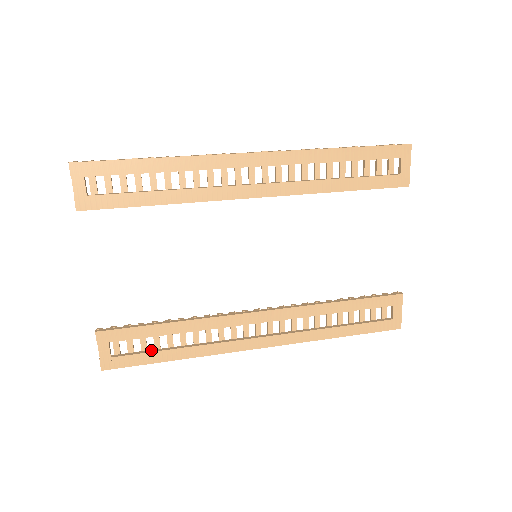
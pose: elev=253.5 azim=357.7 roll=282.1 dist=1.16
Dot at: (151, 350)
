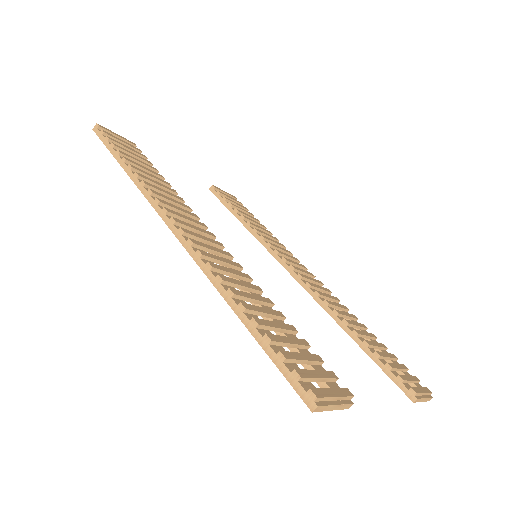
Dot at: occluded
